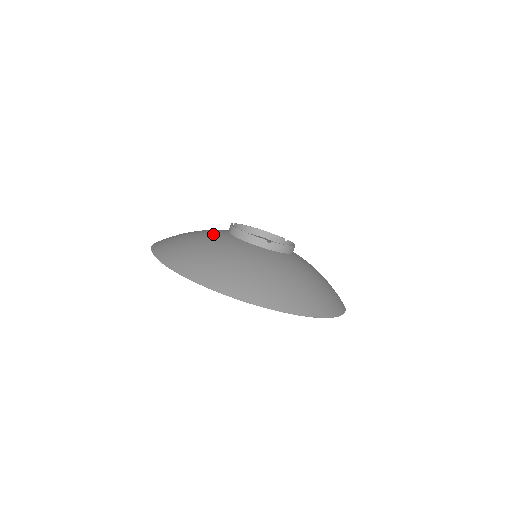
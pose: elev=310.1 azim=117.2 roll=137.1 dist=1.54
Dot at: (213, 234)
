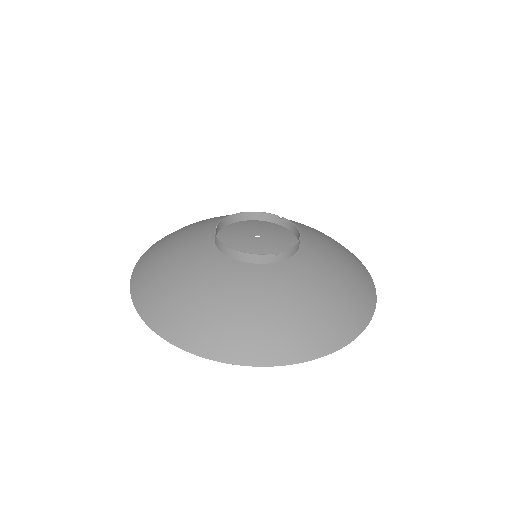
Dot at: (203, 263)
